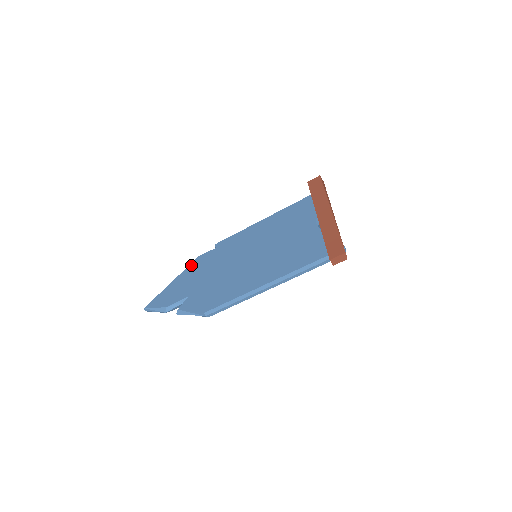
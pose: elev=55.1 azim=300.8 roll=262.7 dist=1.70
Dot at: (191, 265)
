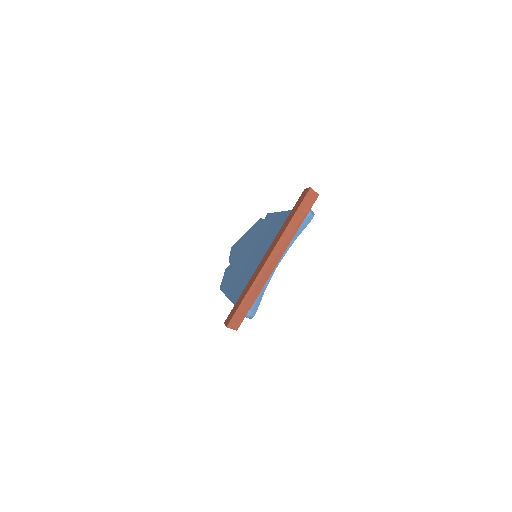
Dot at: (254, 226)
